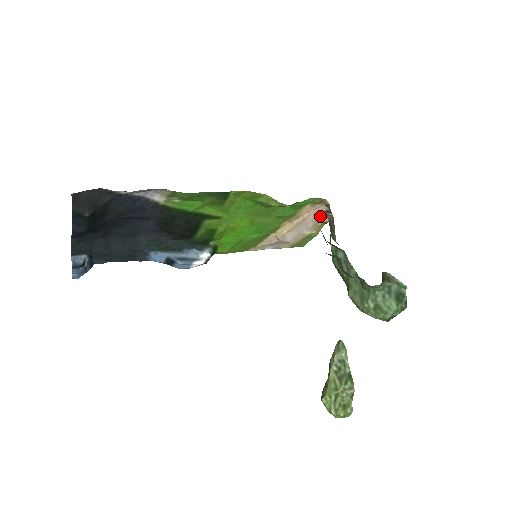
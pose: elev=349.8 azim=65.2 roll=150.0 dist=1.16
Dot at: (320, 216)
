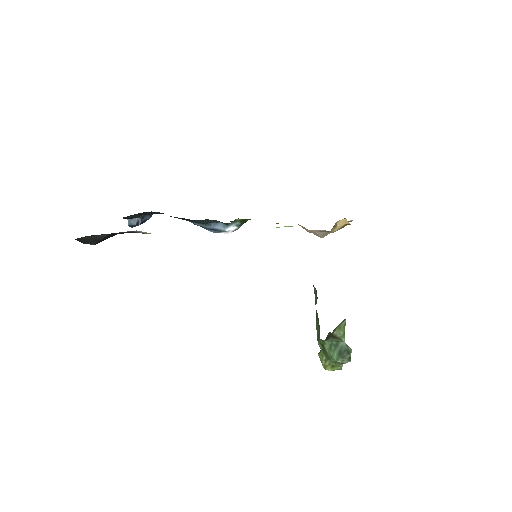
Dot at: (327, 231)
